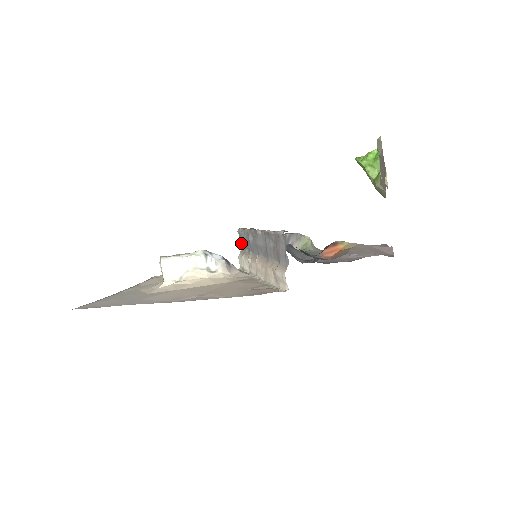
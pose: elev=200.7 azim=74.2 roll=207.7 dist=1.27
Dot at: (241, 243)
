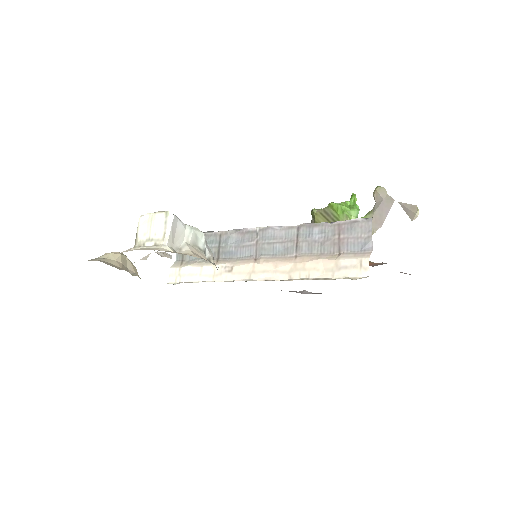
Dot at: occluded
